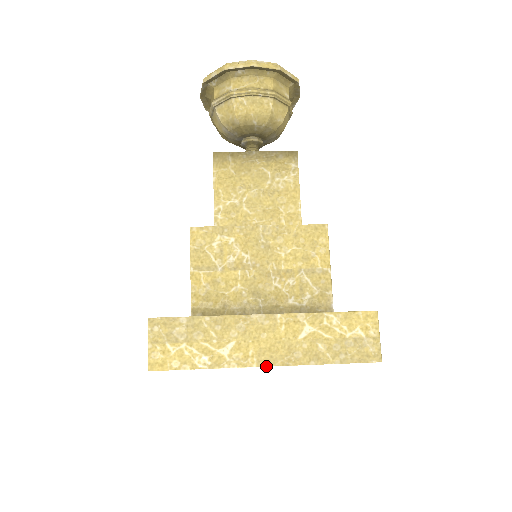
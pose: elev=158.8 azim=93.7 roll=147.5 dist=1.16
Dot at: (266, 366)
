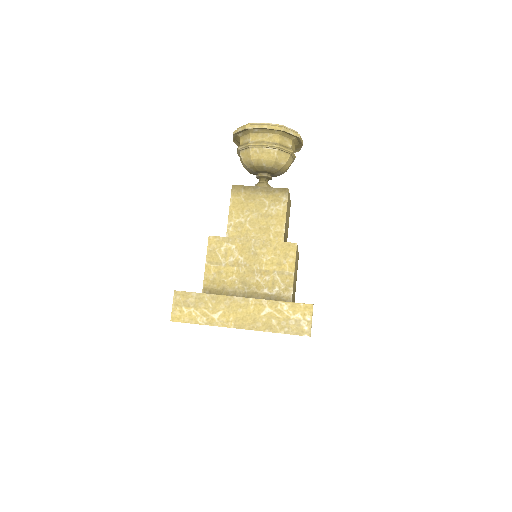
Dot at: (239, 328)
